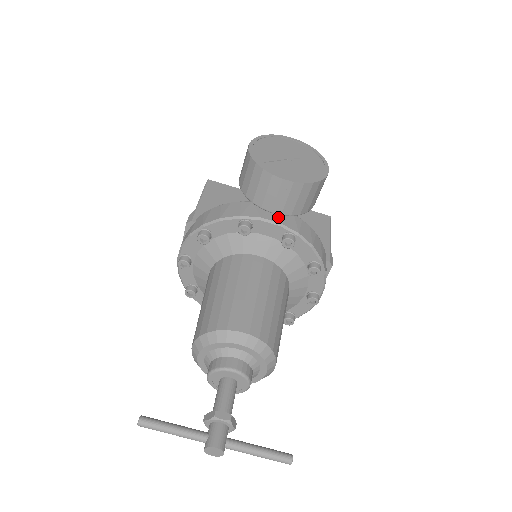
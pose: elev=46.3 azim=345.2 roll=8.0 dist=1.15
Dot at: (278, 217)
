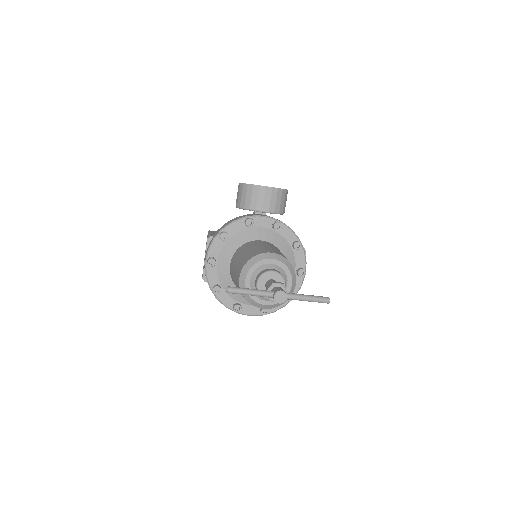
Dot at: (267, 216)
